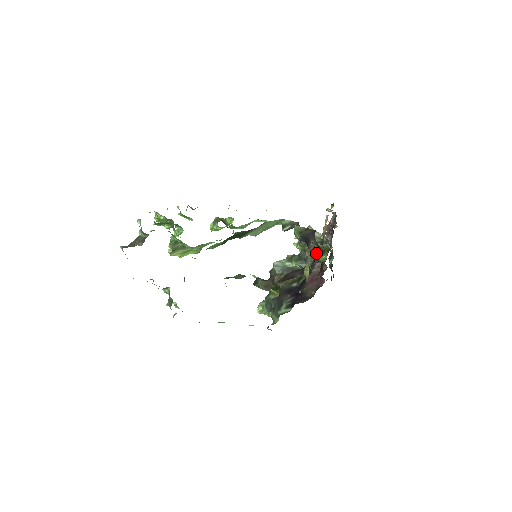
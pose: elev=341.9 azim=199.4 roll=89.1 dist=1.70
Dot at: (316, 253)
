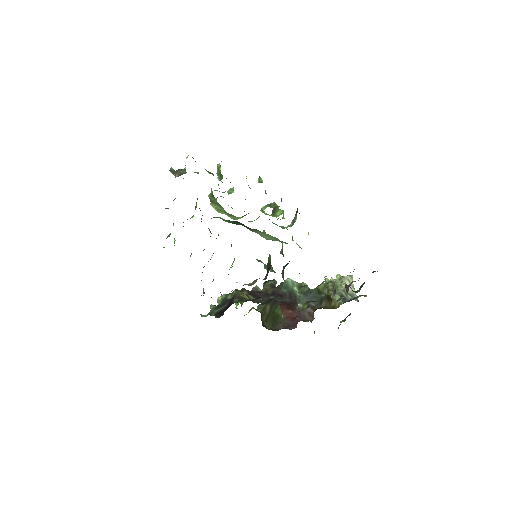
Dot at: (321, 300)
